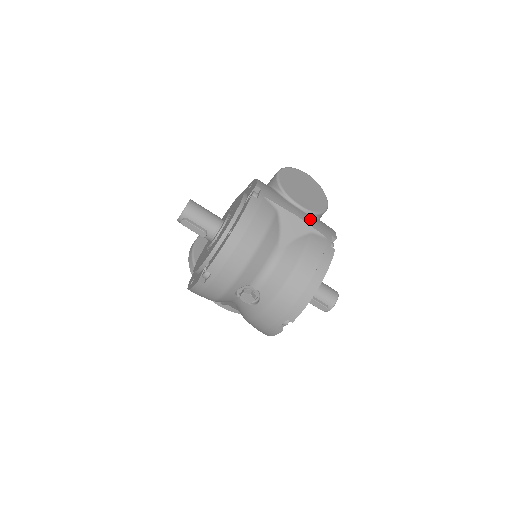
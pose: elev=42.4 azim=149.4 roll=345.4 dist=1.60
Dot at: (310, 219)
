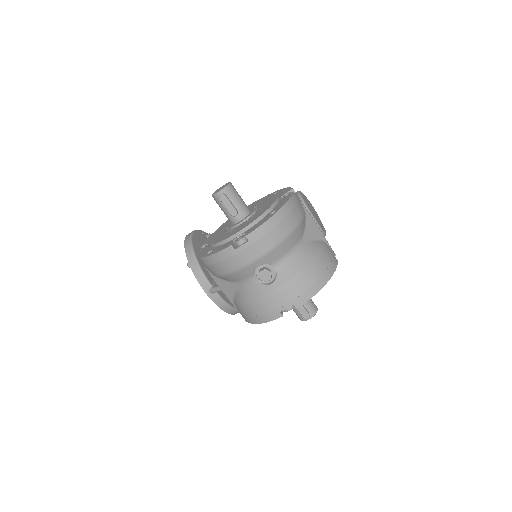
Dot at: occluded
